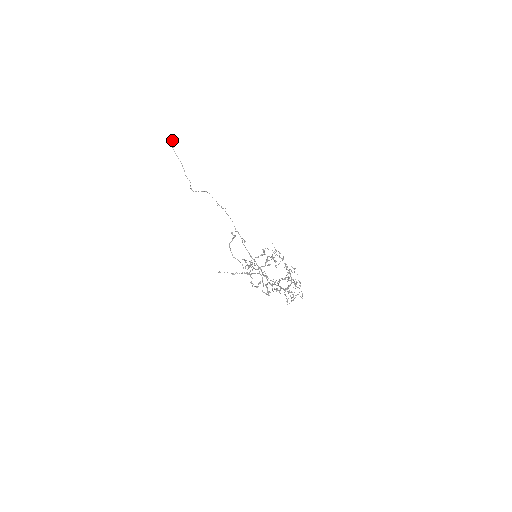
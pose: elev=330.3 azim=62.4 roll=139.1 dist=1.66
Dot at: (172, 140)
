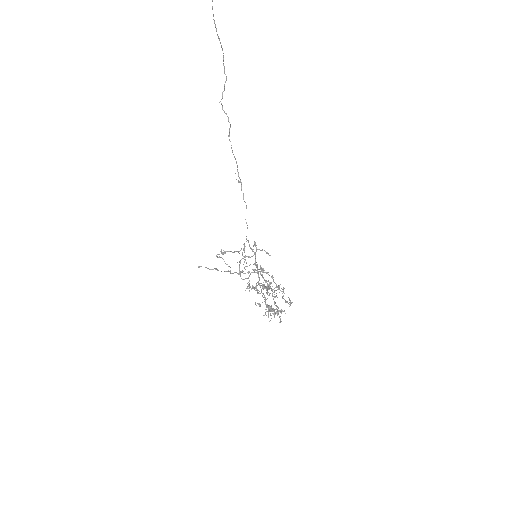
Dot at: out of frame
